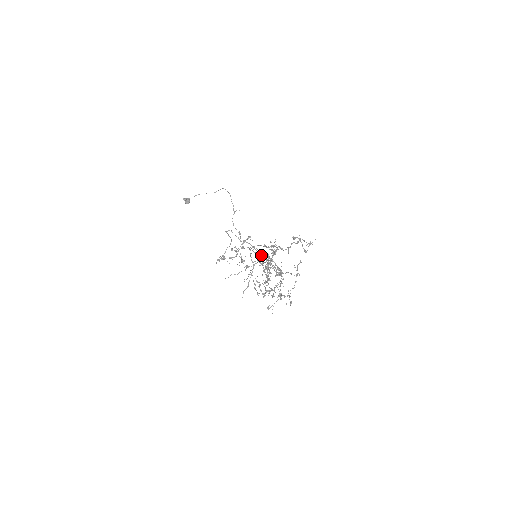
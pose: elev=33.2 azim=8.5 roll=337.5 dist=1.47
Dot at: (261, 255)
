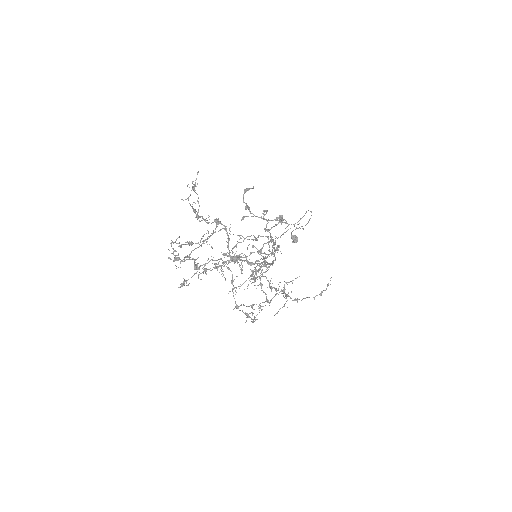
Dot at: occluded
